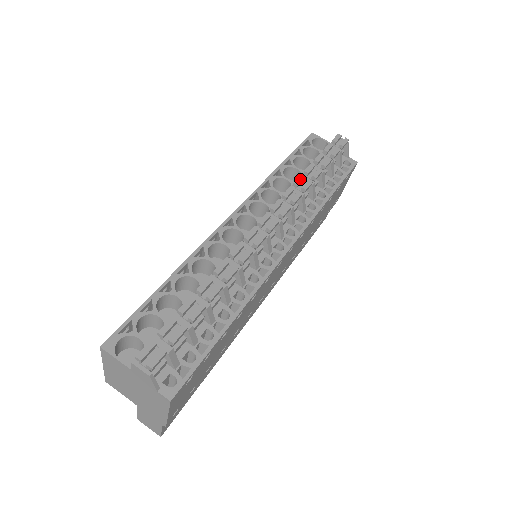
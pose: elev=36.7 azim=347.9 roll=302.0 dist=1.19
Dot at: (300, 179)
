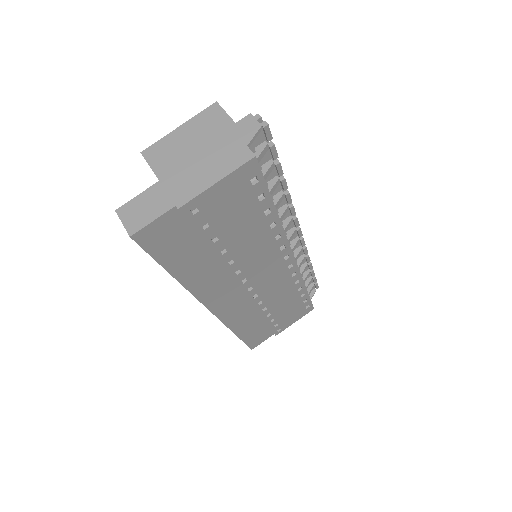
Dot at: occluded
